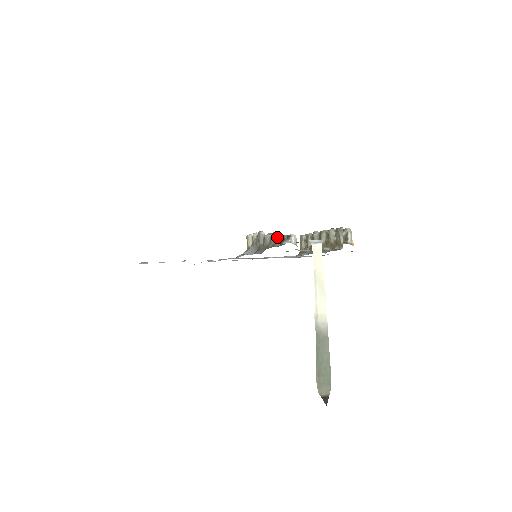
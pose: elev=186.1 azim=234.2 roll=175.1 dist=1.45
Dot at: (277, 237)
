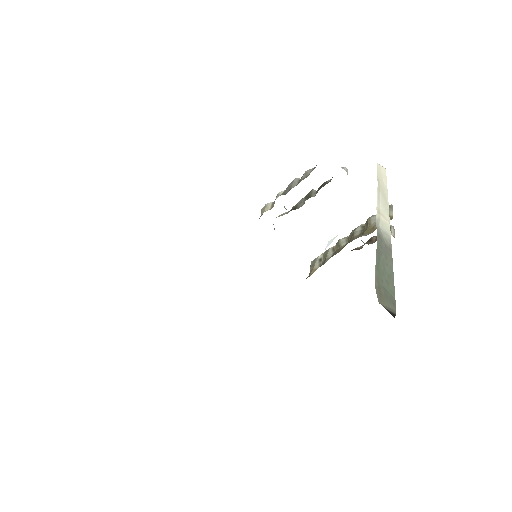
Dot at: (312, 193)
